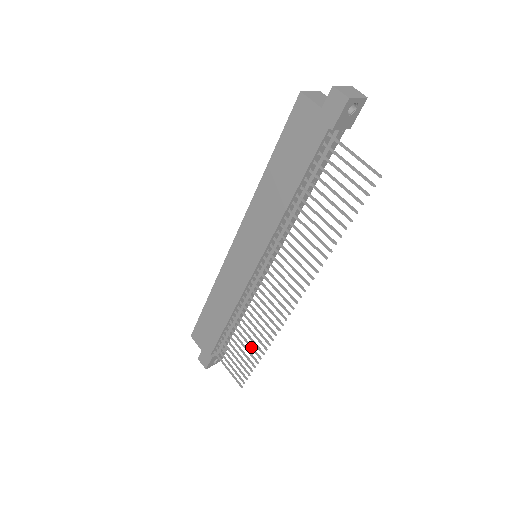
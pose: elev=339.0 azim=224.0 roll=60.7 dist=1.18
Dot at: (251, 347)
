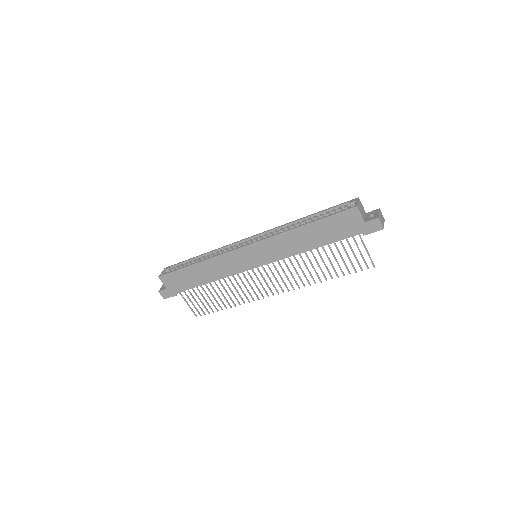
Dot at: (222, 301)
